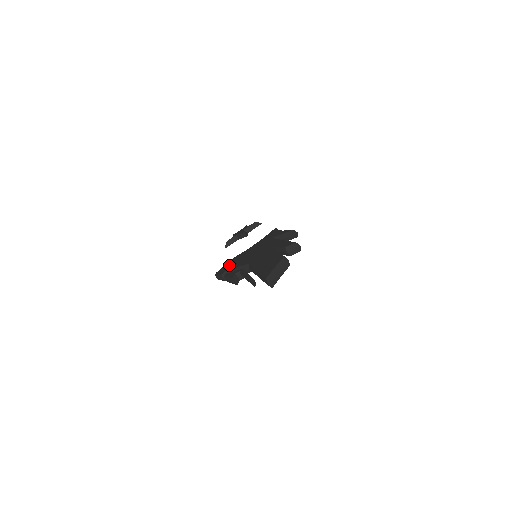
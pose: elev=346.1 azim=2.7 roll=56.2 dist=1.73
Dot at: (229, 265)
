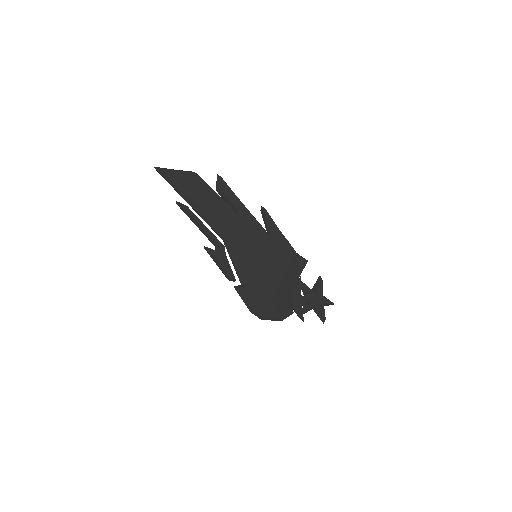
Dot at: occluded
